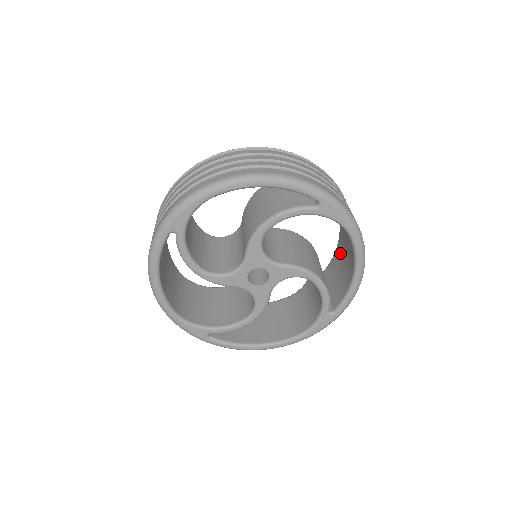
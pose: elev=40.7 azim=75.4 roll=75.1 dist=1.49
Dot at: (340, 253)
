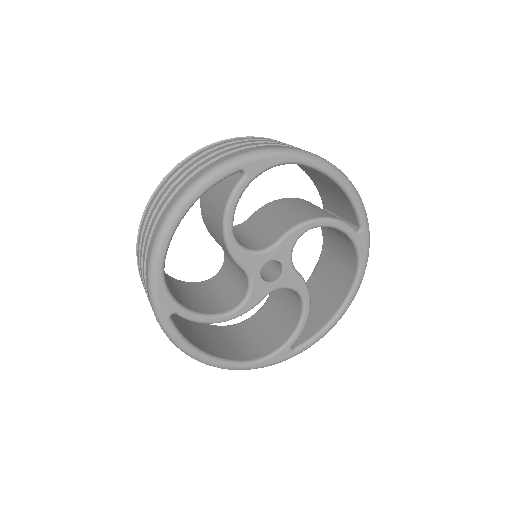
Dot at: occluded
